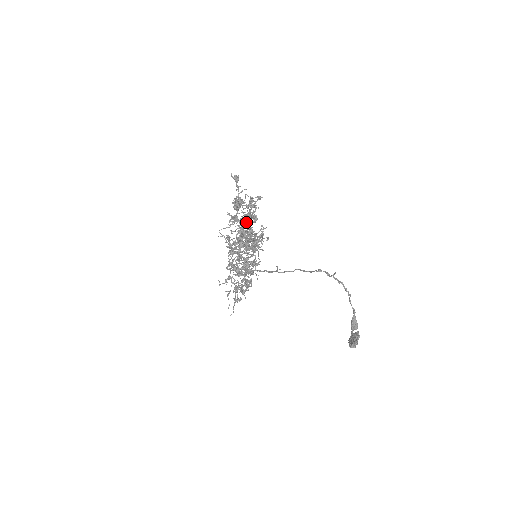
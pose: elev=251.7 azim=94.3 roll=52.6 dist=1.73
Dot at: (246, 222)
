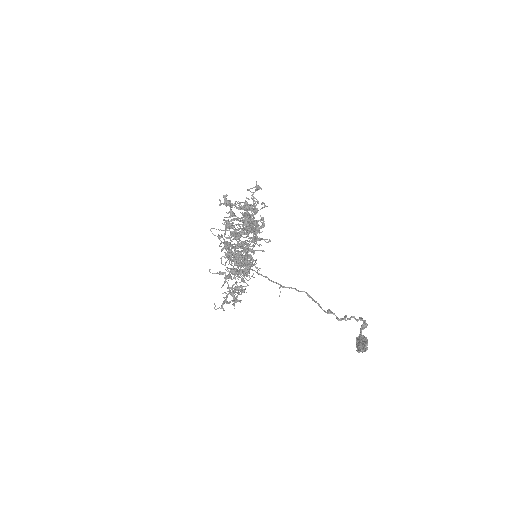
Dot at: occluded
